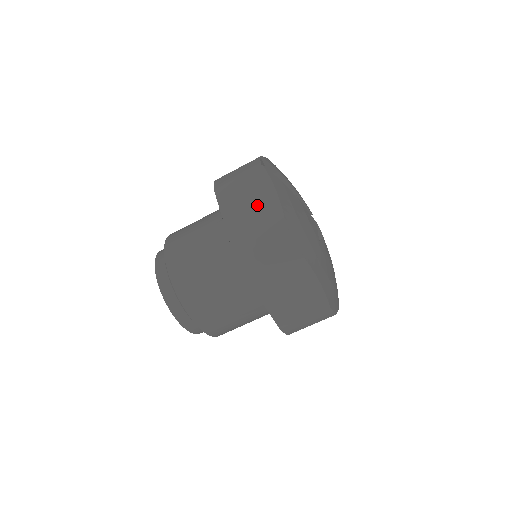
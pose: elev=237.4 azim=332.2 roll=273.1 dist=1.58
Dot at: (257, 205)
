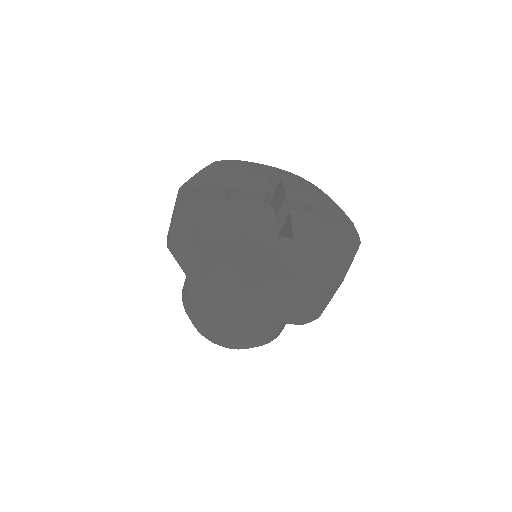
Dot at: (194, 249)
